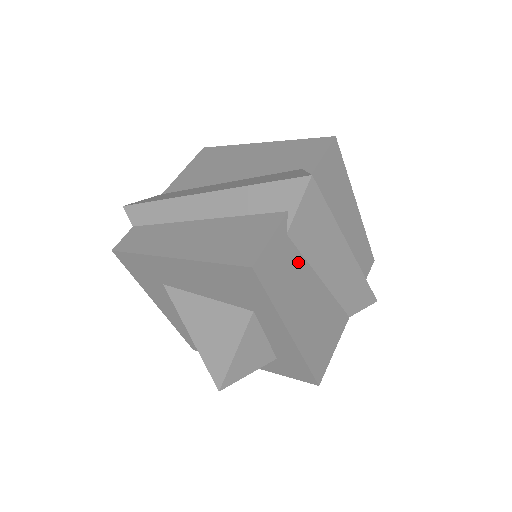
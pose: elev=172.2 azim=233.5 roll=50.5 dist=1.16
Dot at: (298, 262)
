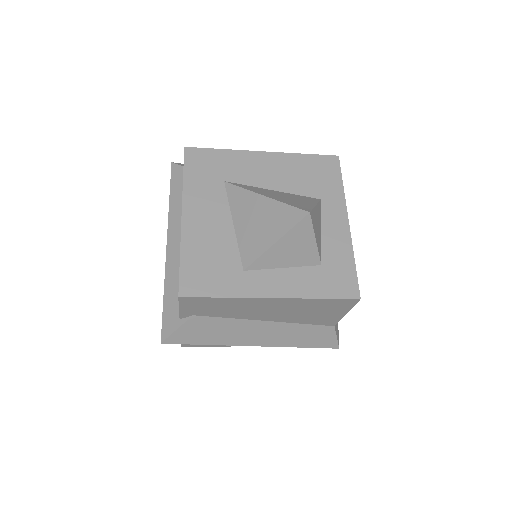
Dot at: occluded
